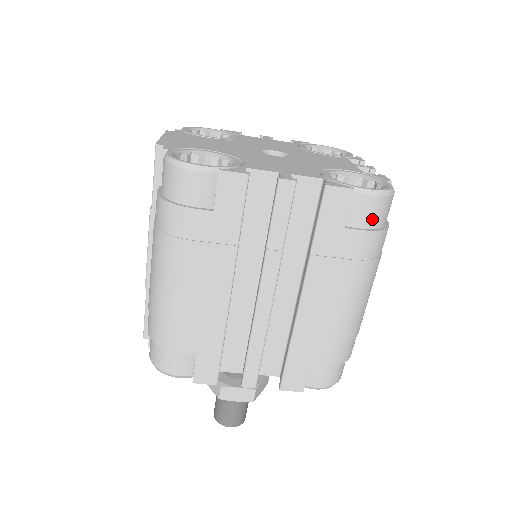
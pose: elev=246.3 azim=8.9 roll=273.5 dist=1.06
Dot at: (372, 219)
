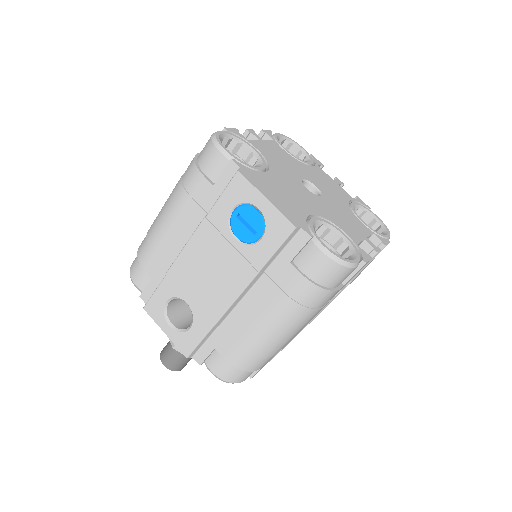
Dot at: occluded
